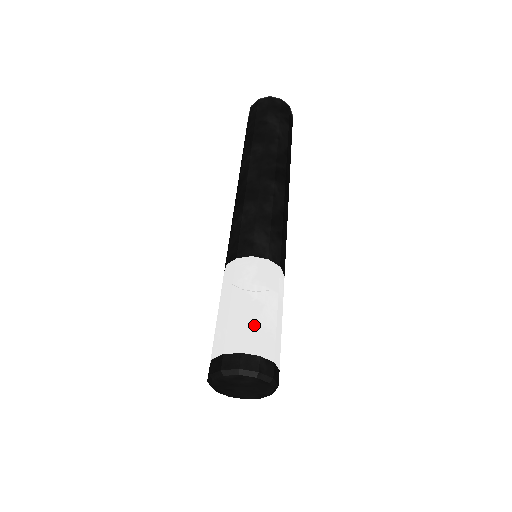
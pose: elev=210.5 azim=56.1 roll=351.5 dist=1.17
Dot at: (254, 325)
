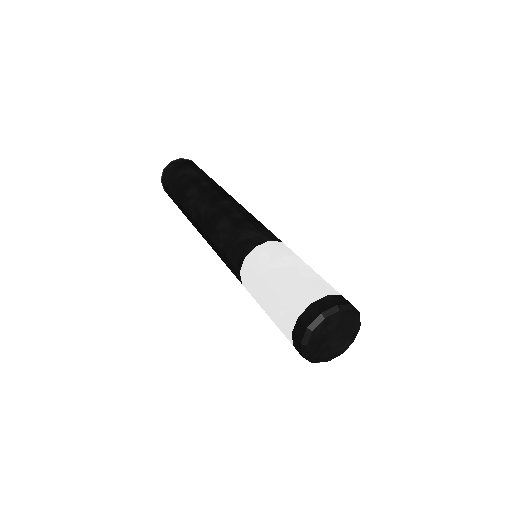
Dot at: (302, 282)
